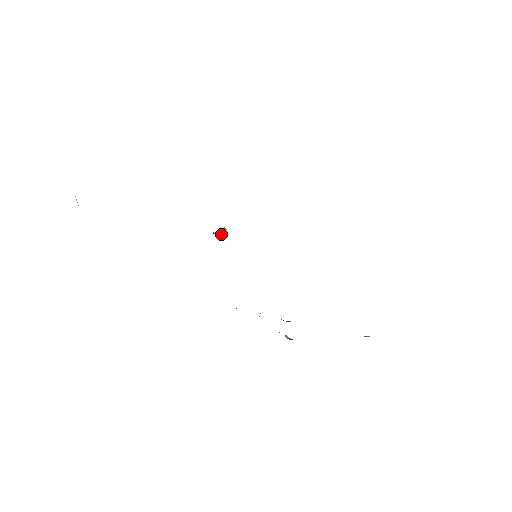
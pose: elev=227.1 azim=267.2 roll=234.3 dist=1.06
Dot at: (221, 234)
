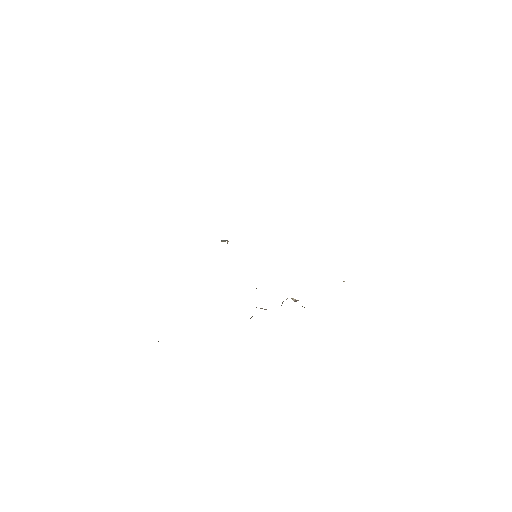
Dot at: occluded
